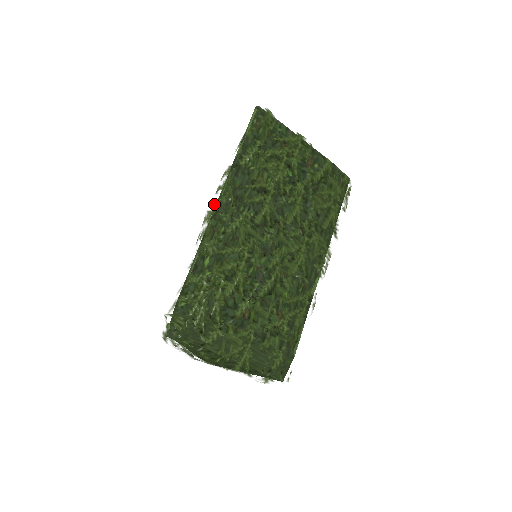
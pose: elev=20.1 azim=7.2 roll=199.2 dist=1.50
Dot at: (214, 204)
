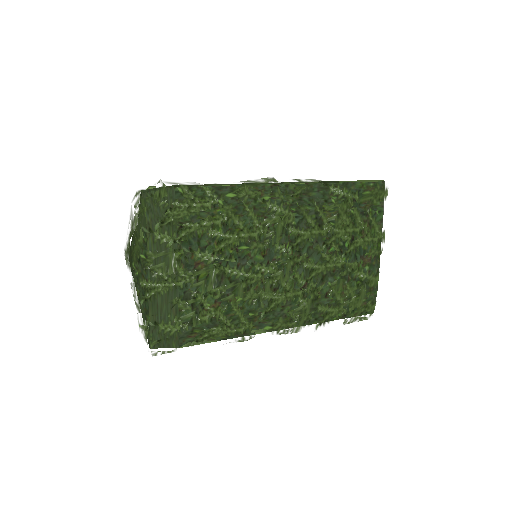
Dot at: (283, 180)
